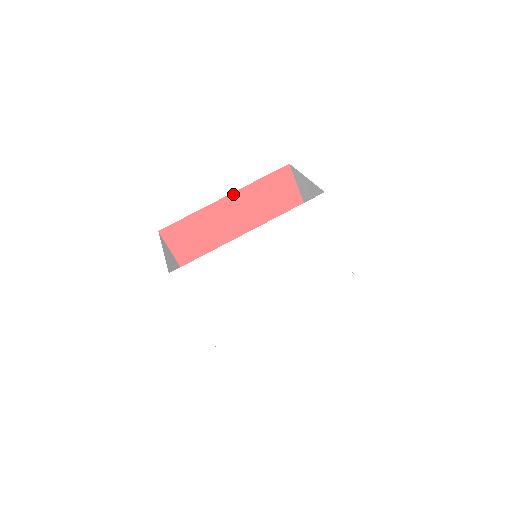
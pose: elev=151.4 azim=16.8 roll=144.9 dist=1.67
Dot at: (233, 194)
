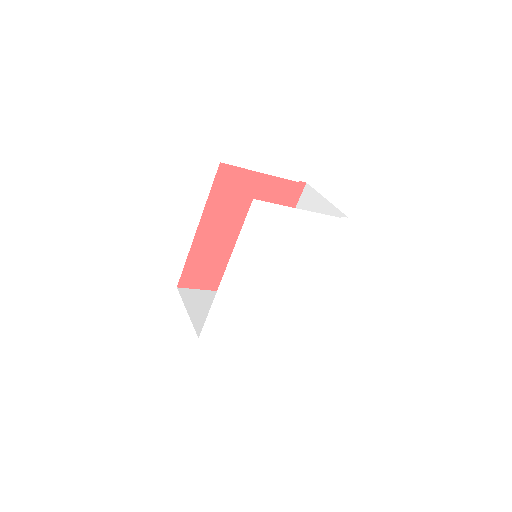
Dot at: (201, 221)
